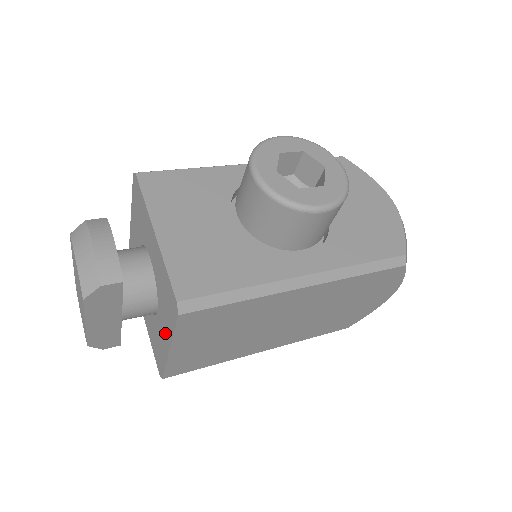
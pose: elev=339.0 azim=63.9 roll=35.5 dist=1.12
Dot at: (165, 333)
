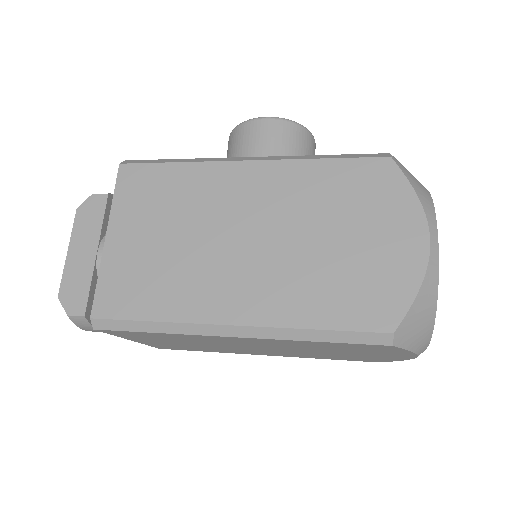
Dot at: occluded
